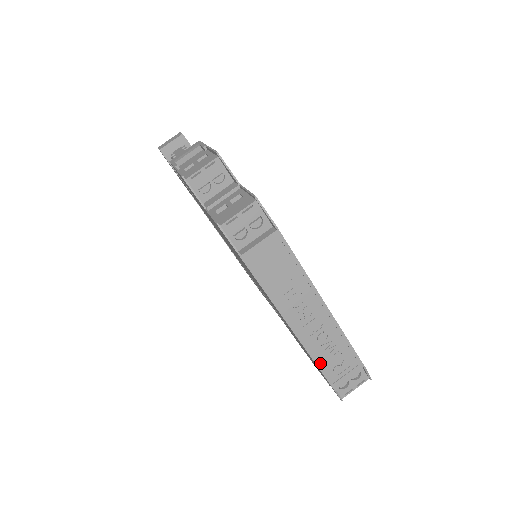
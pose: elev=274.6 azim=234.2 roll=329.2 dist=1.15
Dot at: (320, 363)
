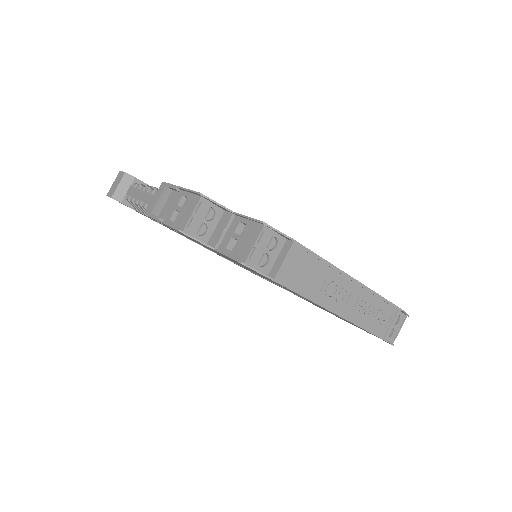
Dot at: (368, 327)
